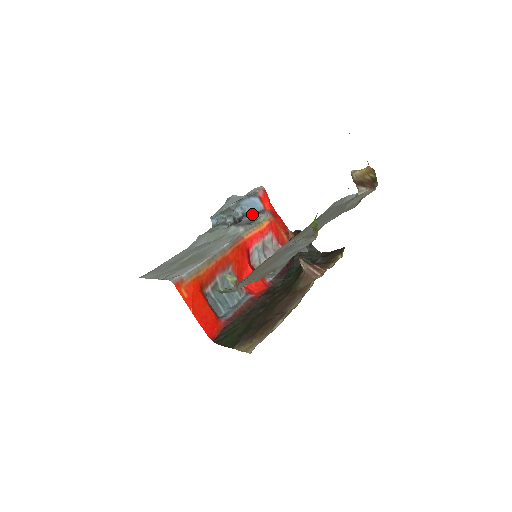
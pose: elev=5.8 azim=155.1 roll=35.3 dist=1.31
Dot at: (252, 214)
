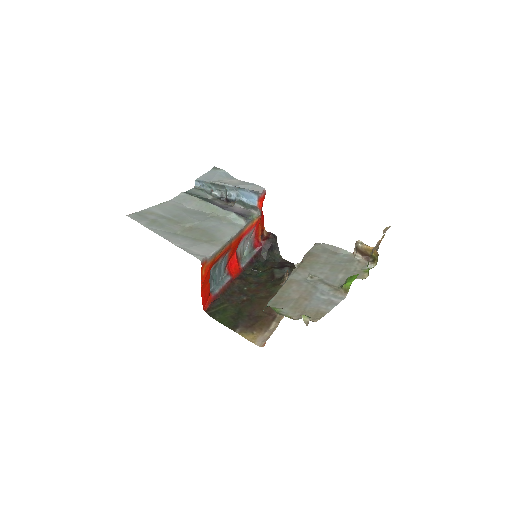
Dot at: (245, 204)
